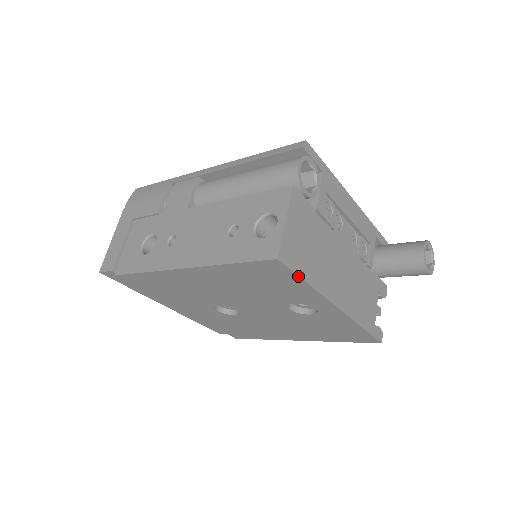
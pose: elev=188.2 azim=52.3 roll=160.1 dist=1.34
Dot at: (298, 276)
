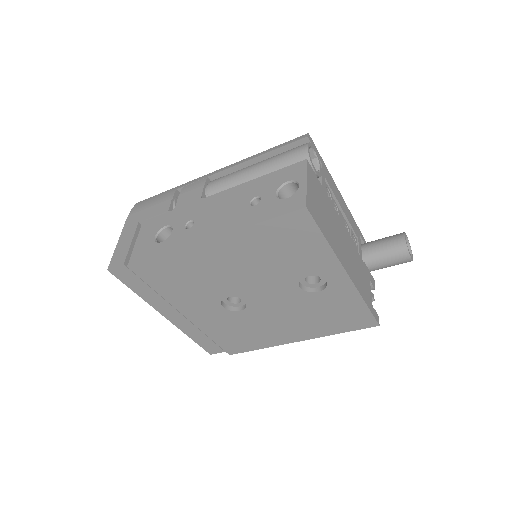
Dot at: (320, 230)
